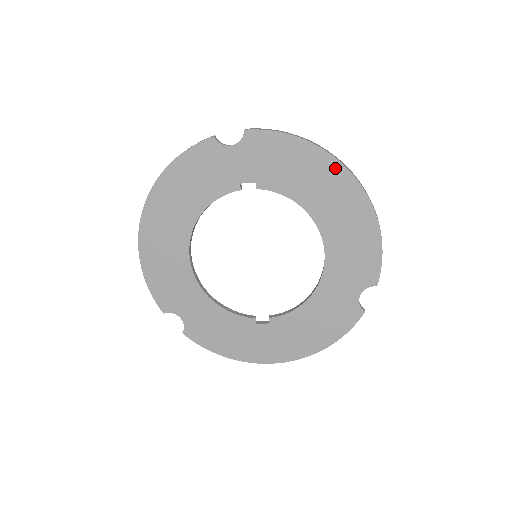
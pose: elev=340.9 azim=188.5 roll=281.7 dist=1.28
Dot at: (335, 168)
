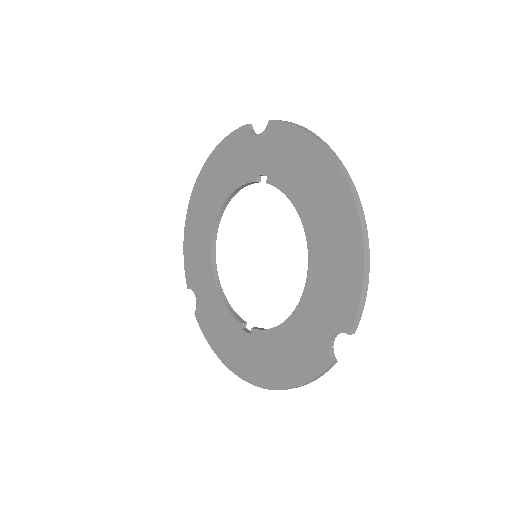
Dot at: (333, 173)
